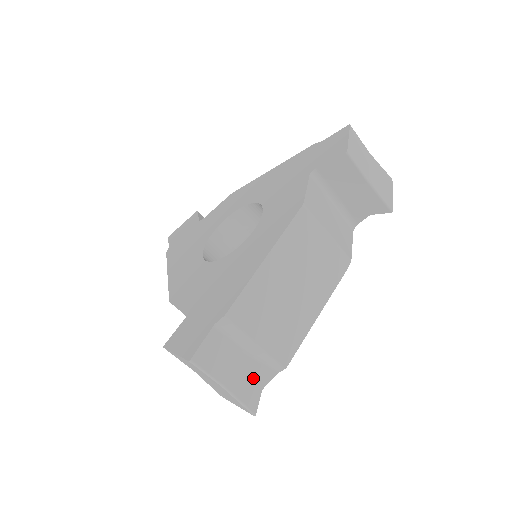
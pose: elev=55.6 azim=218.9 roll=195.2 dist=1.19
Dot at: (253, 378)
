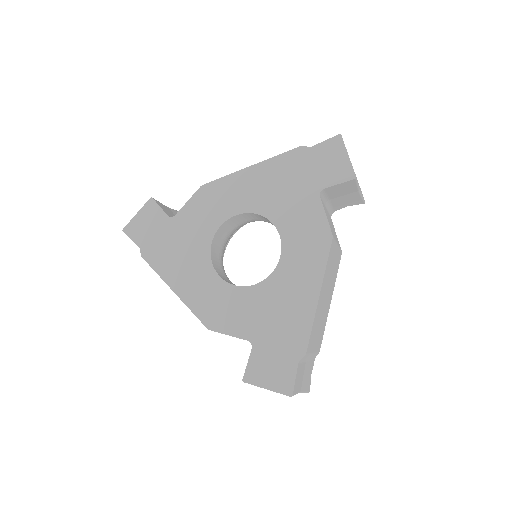
Dot at: (308, 373)
